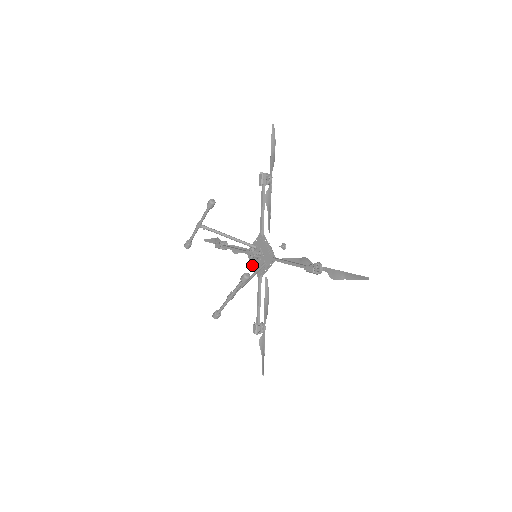
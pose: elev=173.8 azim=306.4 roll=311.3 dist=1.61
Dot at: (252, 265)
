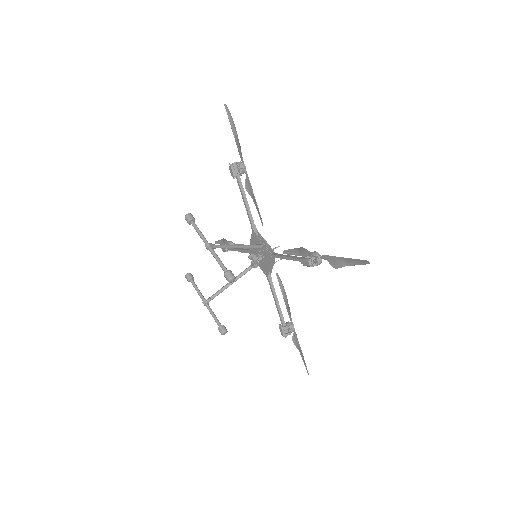
Dot at: (250, 241)
